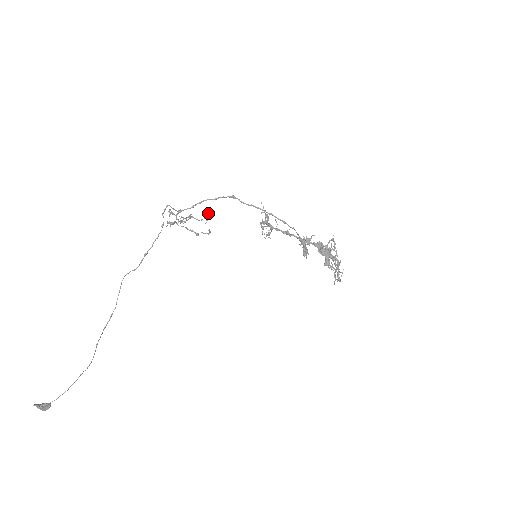
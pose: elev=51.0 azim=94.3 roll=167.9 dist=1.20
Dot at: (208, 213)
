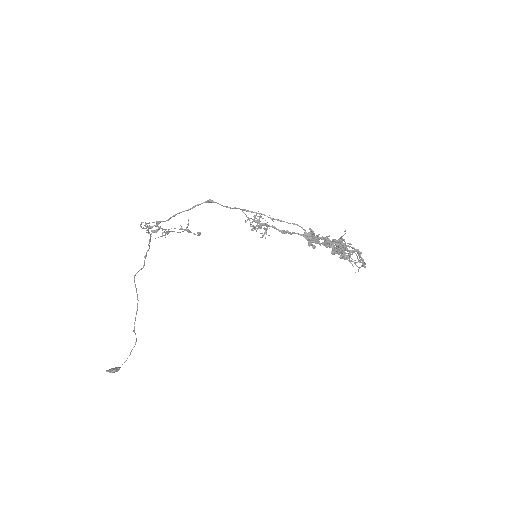
Dot at: (187, 224)
